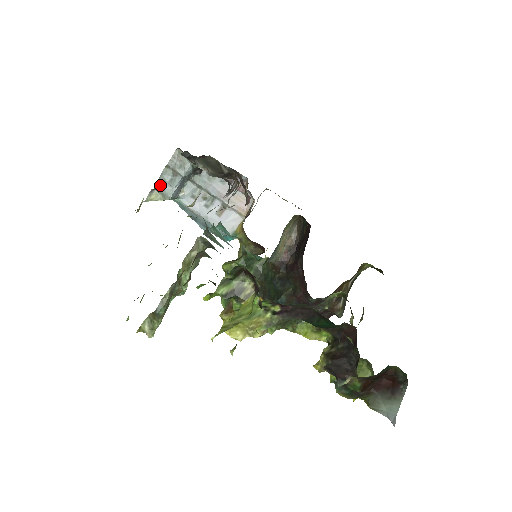
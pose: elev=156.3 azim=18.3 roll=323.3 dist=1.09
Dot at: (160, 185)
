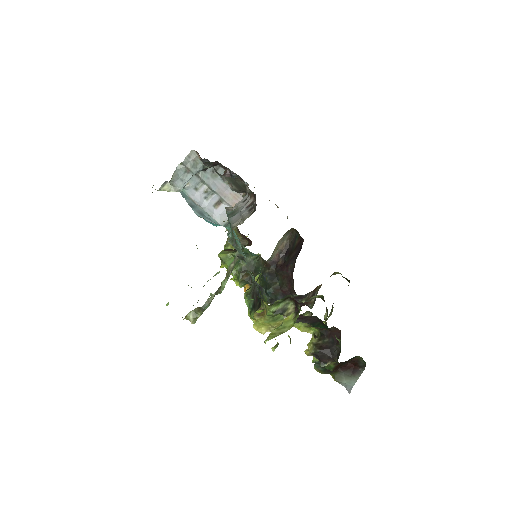
Dot at: (174, 179)
